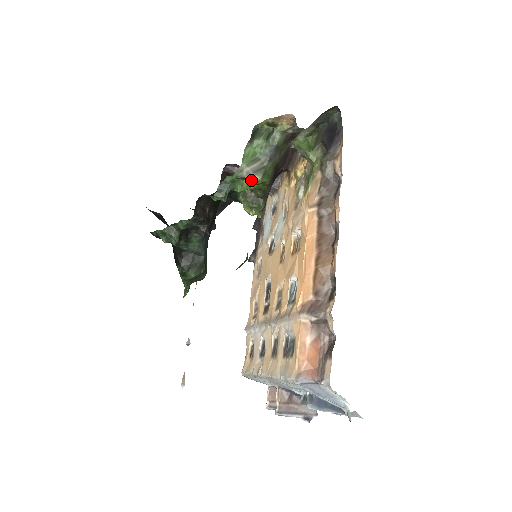
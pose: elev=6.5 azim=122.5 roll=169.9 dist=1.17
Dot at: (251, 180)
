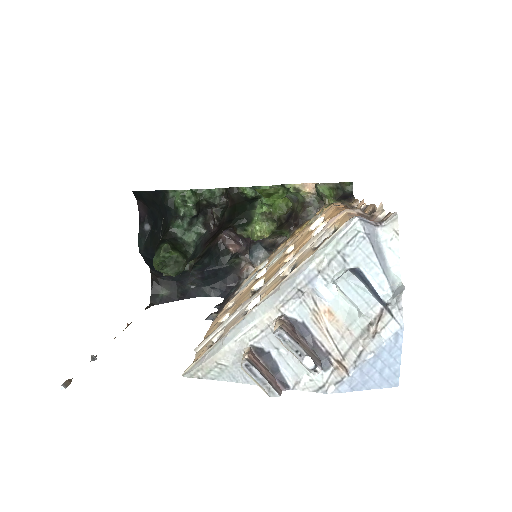
Dot at: occluded
